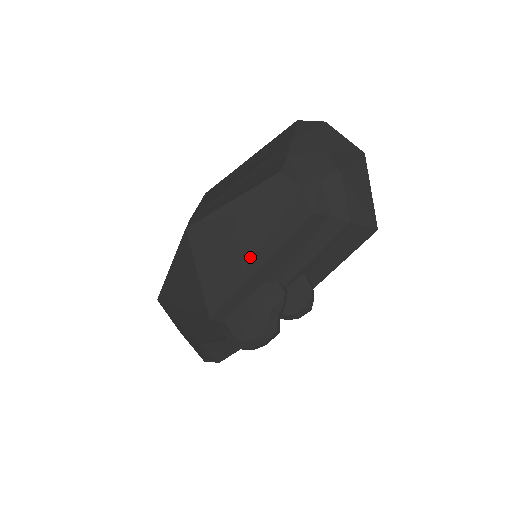
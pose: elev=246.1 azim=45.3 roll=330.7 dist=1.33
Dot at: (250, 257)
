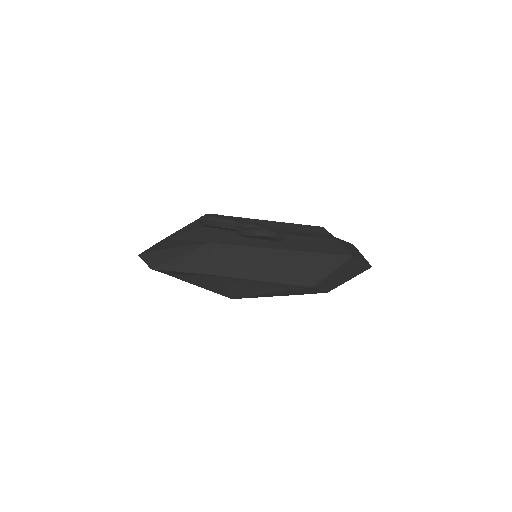
Dot at: occluded
